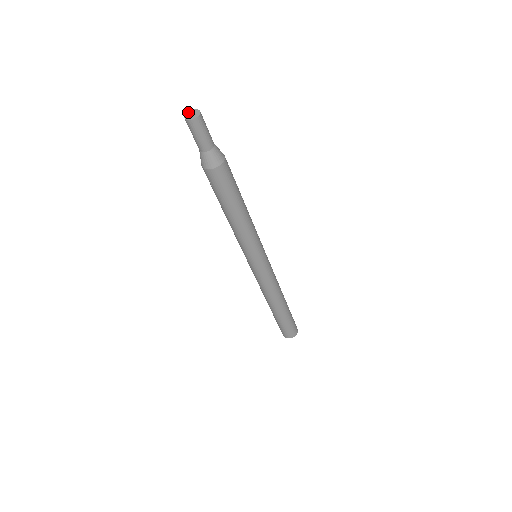
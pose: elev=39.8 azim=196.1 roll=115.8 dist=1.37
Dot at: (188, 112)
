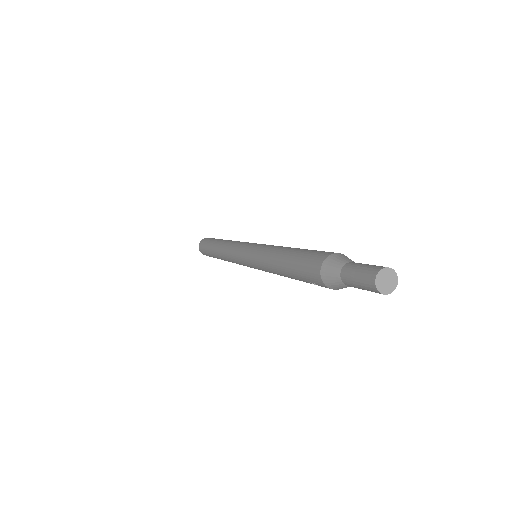
Dot at: (377, 279)
